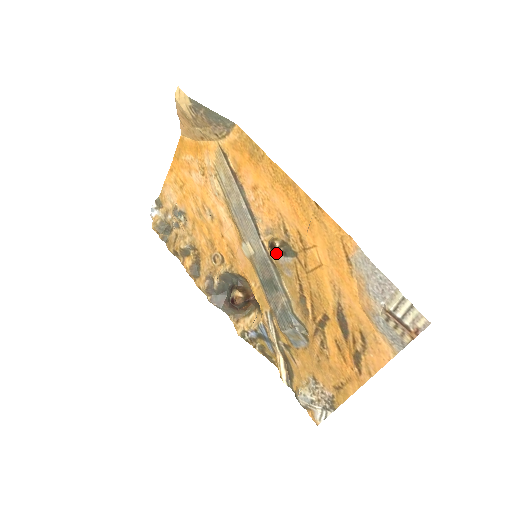
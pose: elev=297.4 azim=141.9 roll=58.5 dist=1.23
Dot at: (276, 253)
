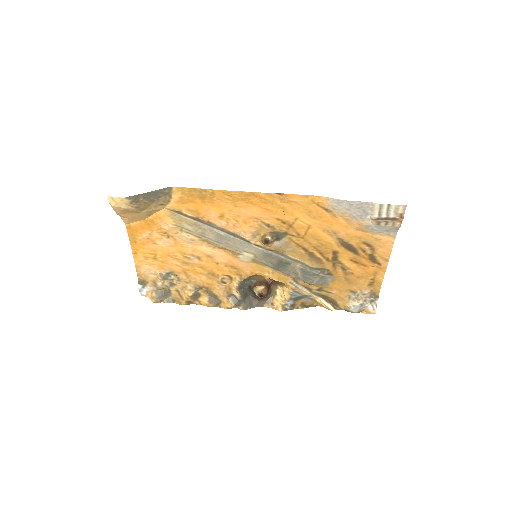
Dot at: (271, 243)
